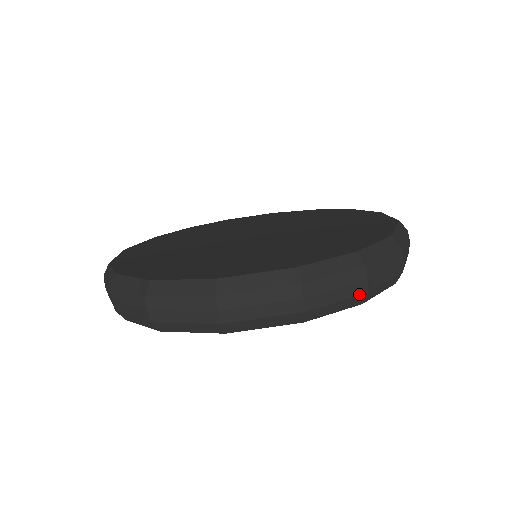
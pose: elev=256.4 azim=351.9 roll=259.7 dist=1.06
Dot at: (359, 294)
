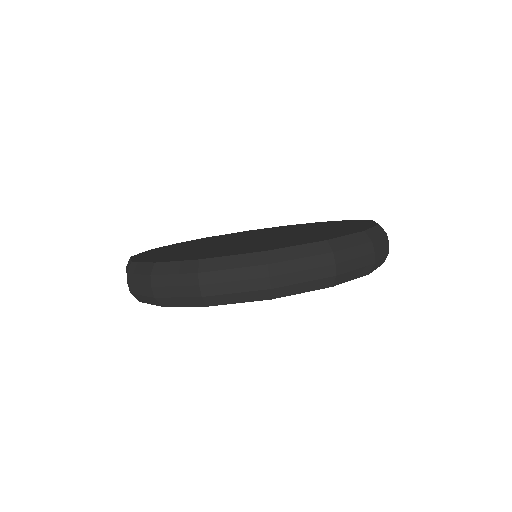
Dot at: (369, 264)
